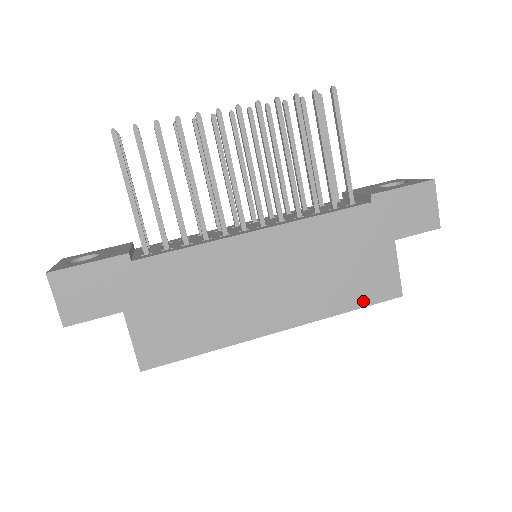
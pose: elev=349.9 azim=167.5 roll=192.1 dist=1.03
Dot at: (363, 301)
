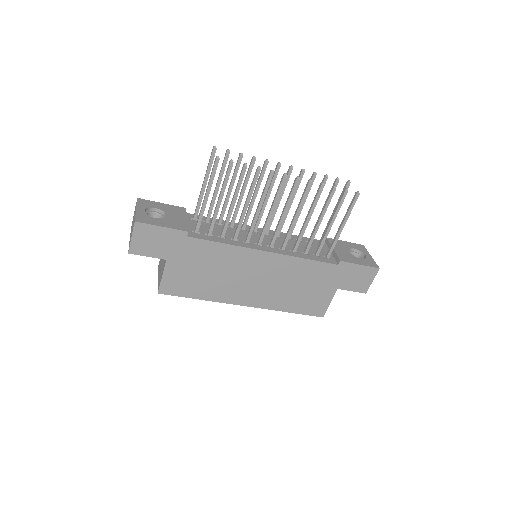
Dot at: (301, 311)
